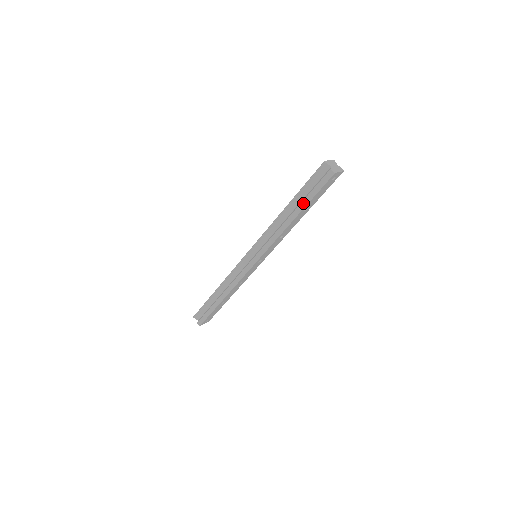
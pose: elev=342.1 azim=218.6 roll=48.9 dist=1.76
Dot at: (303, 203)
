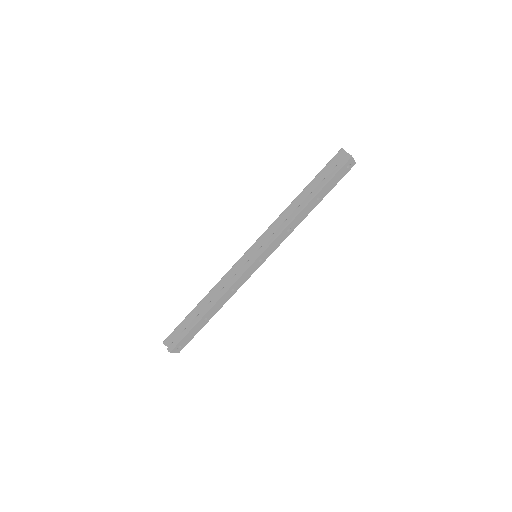
Dot at: (318, 187)
